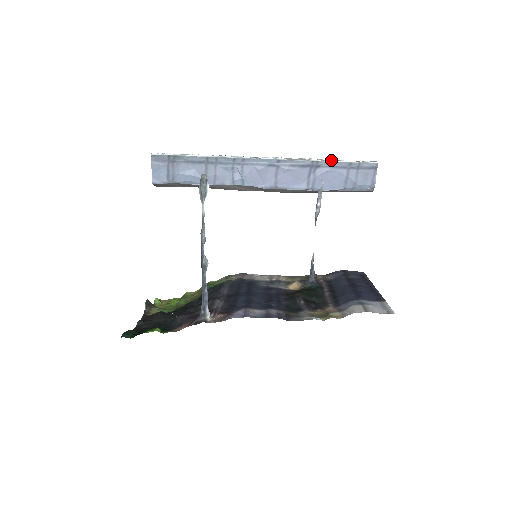
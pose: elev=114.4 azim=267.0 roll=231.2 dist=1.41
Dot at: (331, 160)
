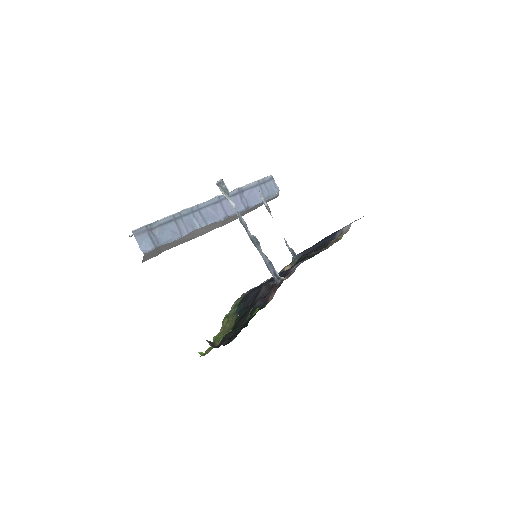
Dot at: (247, 184)
